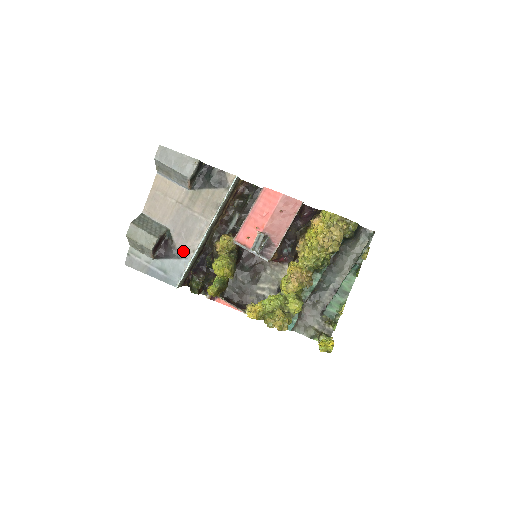
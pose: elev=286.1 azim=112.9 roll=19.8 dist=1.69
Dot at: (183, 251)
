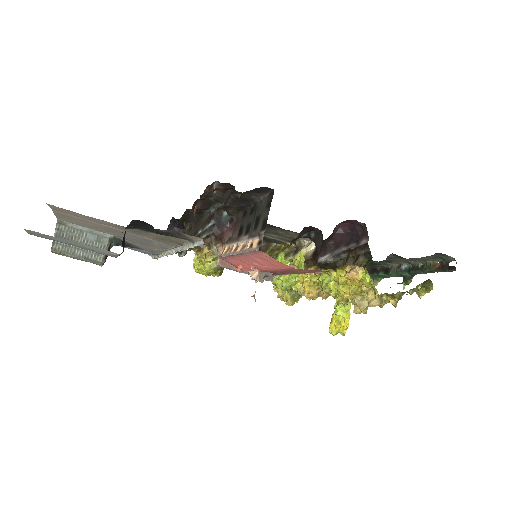
Dot at: (146, 249)
